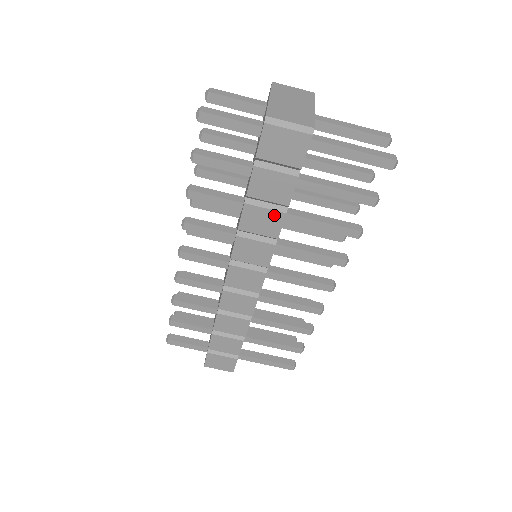
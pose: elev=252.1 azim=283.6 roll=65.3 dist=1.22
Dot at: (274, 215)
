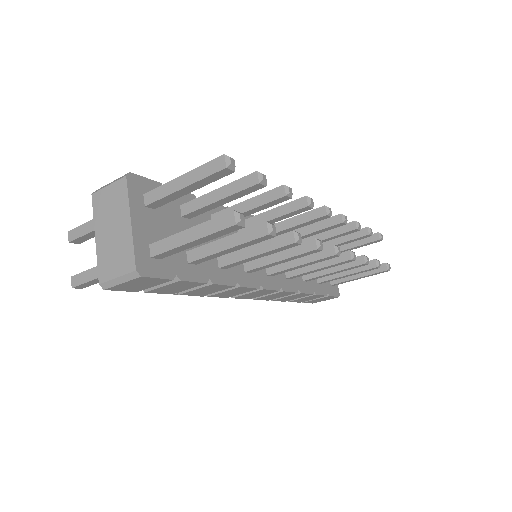
Dot at: (208, 287)
